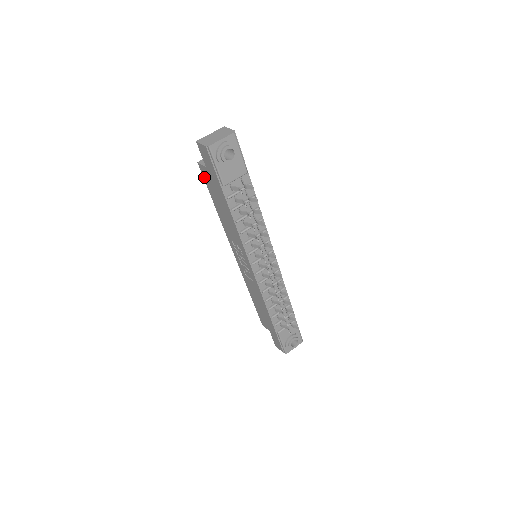
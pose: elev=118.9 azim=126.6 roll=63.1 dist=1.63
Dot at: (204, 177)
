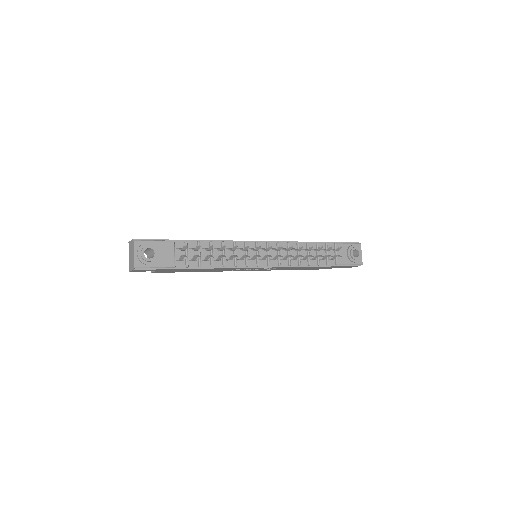
Dot at: occluded
